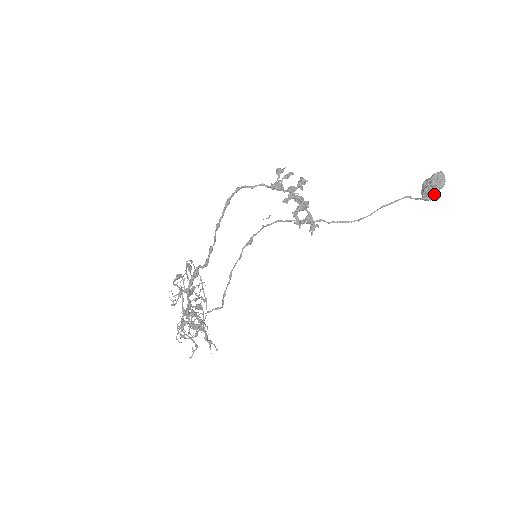
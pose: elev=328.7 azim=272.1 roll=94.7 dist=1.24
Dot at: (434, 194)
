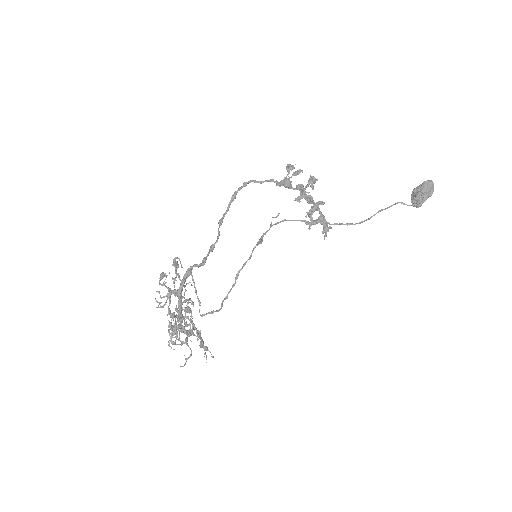
Dot at: (423, 201)
